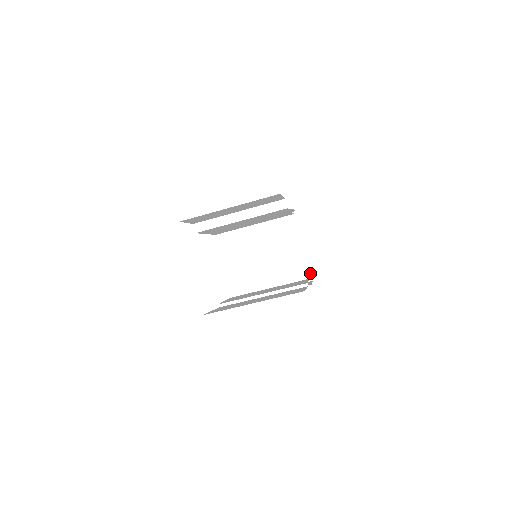
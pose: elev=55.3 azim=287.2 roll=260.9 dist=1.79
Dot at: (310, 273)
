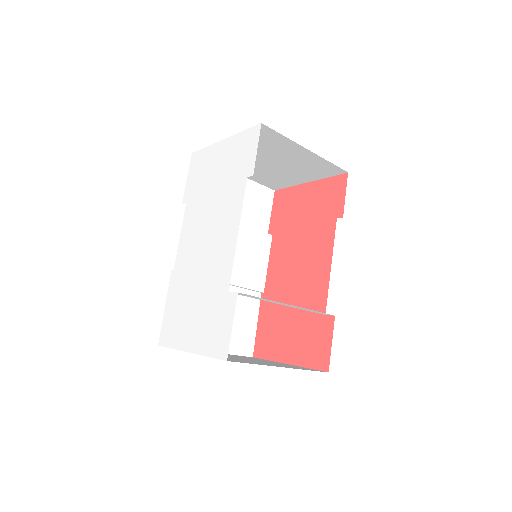
Dot at: (281, 188)
